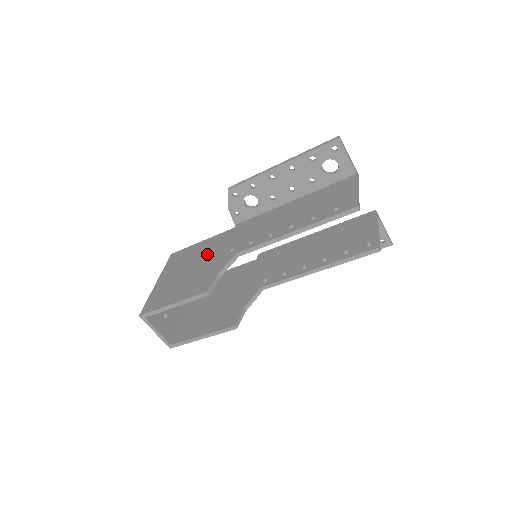
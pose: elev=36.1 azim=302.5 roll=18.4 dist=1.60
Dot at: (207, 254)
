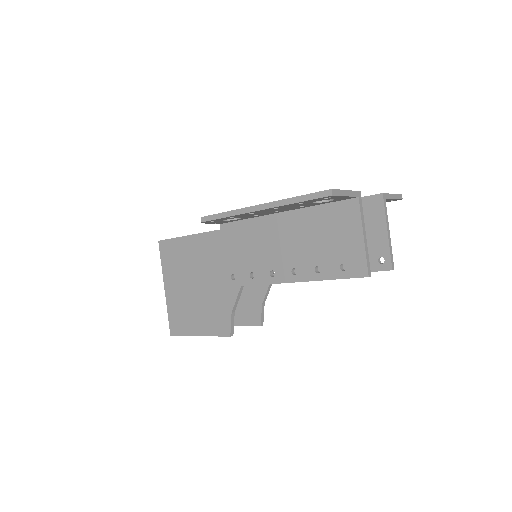
Dot at: (205, 268)
